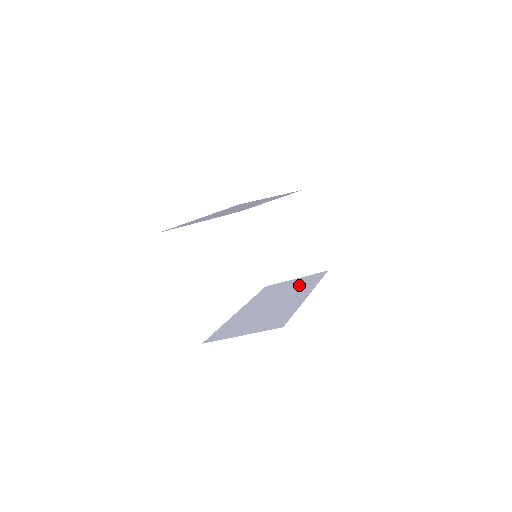
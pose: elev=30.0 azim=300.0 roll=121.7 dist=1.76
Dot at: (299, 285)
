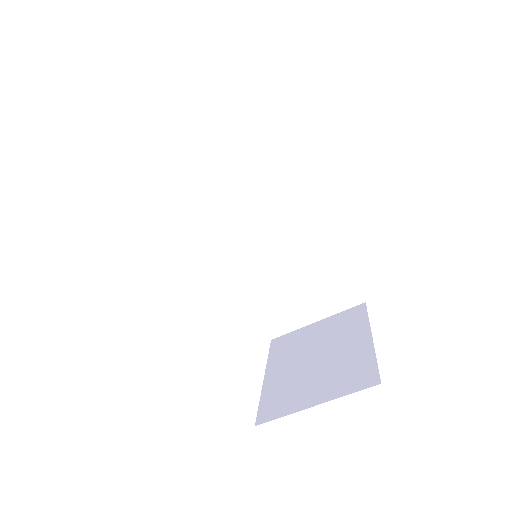
Dot at: occluded
